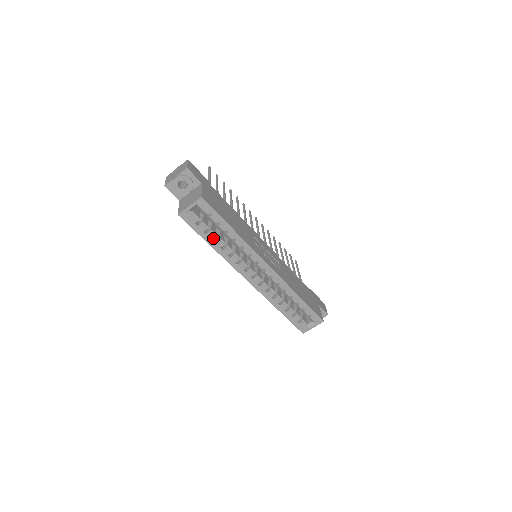
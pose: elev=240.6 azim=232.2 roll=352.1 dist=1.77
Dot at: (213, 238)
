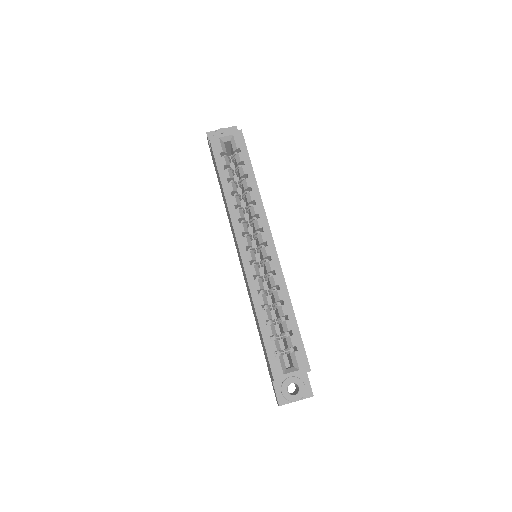
Dot at: (229, 177)
